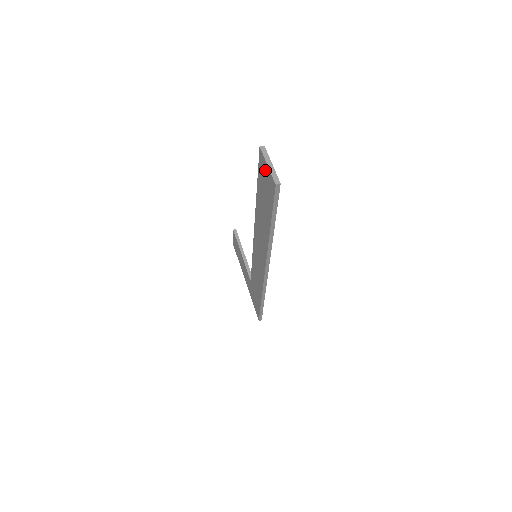
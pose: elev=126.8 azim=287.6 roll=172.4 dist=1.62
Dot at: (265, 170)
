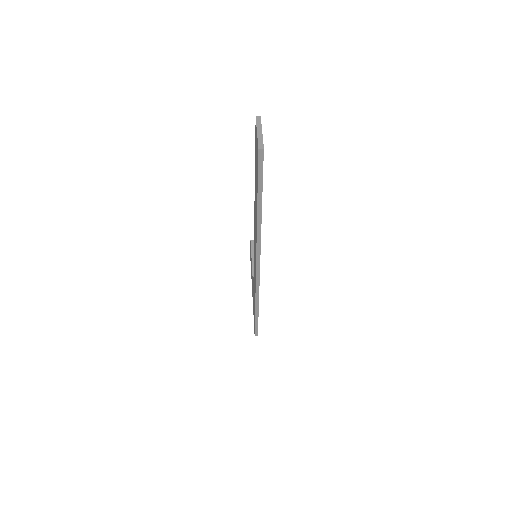
Dot at: (256, 140)
